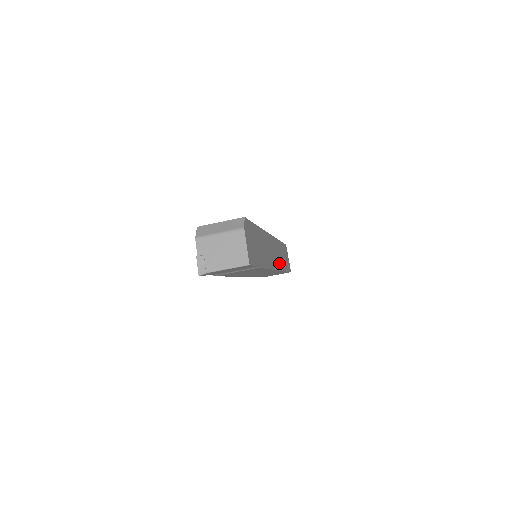
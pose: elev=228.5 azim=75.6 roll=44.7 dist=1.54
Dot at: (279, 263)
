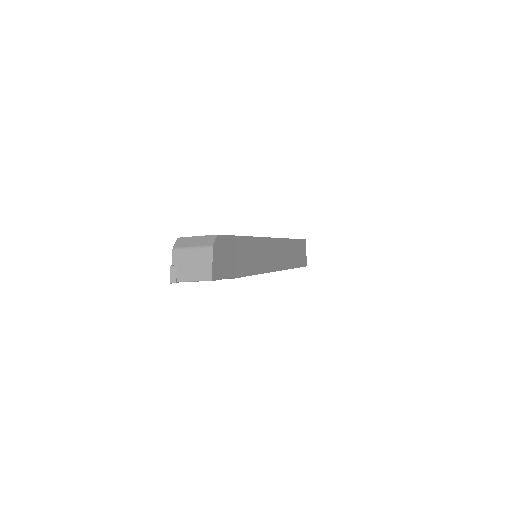
Dot at: (281, 263)
